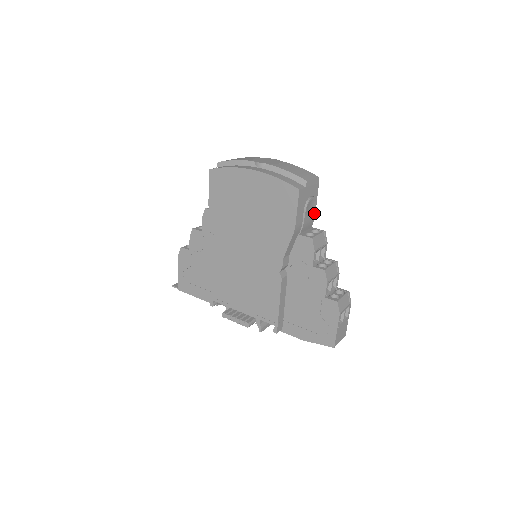
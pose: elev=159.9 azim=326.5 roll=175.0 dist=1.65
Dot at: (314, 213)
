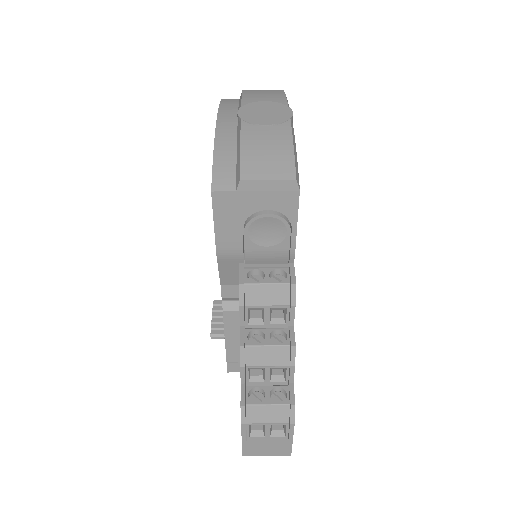
Dot at: (287, 242)
